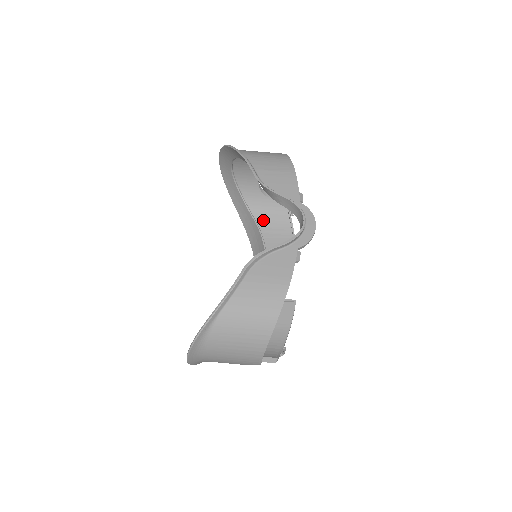
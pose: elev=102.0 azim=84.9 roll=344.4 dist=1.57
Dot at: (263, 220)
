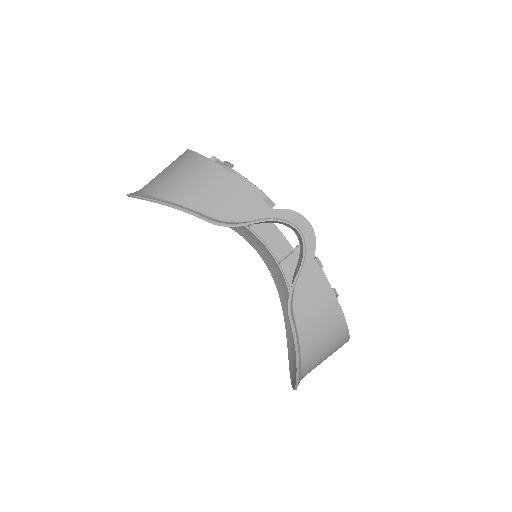
Dot at: occluded
